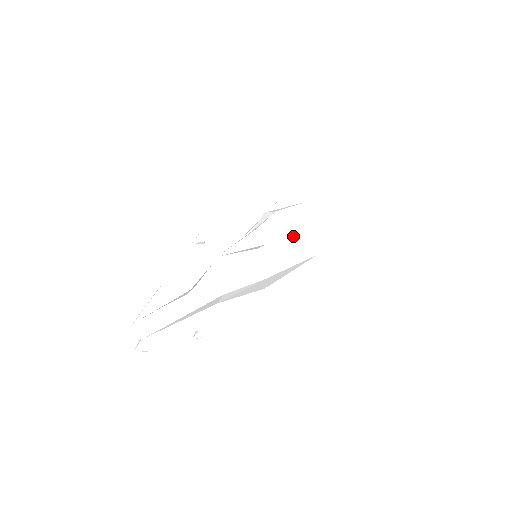
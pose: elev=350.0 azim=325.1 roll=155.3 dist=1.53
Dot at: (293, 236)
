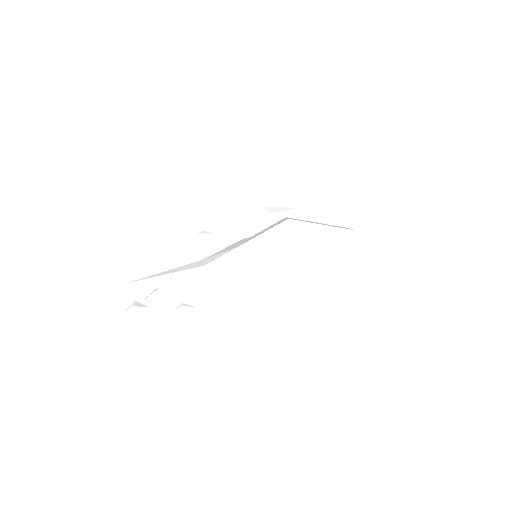
Dot at: (278, 222)
